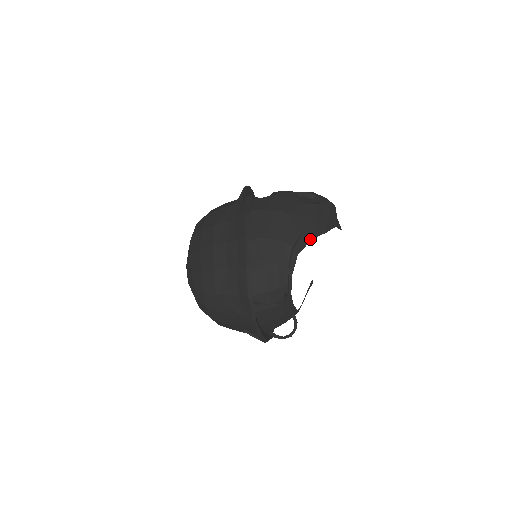
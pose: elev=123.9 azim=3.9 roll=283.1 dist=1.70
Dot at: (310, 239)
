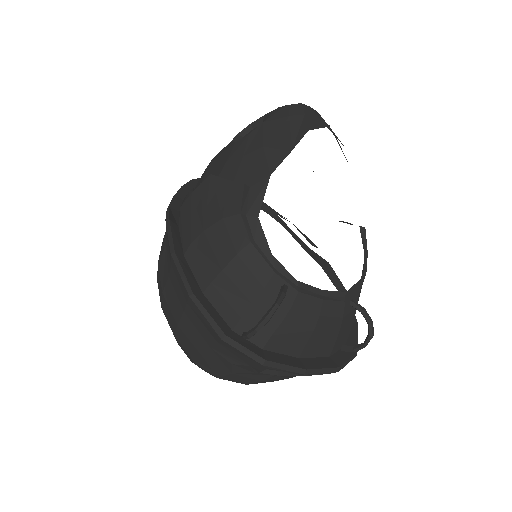
Dot at: (266, 180)
